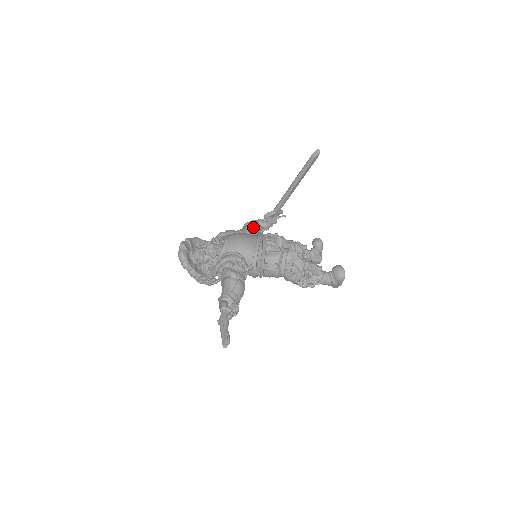
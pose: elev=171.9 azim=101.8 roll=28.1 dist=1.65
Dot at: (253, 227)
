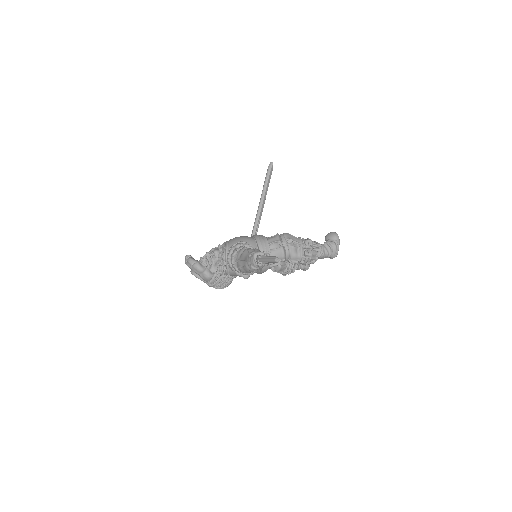
Dot at: occluded
